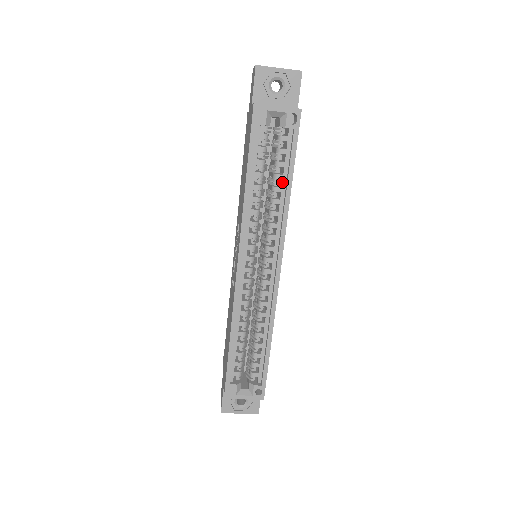
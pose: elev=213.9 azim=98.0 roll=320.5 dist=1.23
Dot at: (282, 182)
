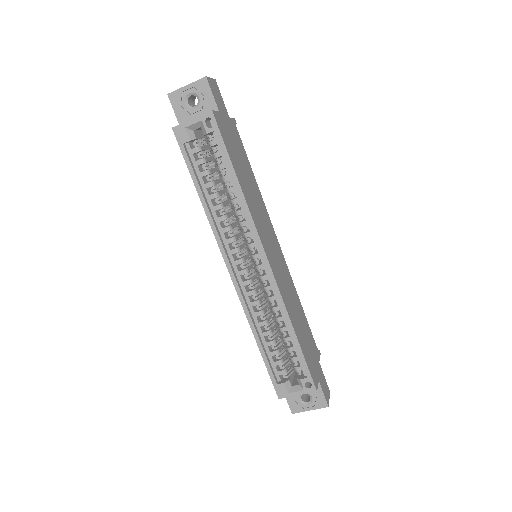
Dot at: occluded
